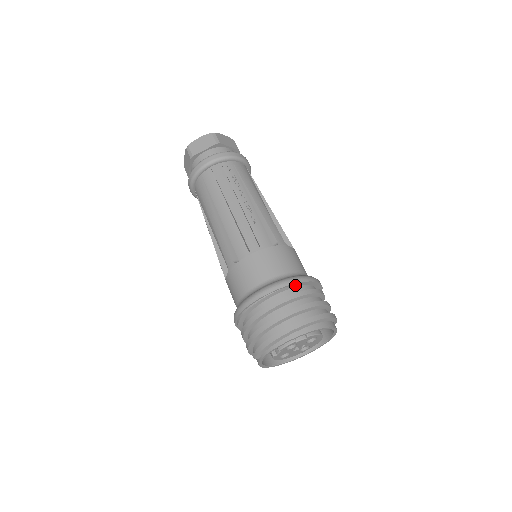
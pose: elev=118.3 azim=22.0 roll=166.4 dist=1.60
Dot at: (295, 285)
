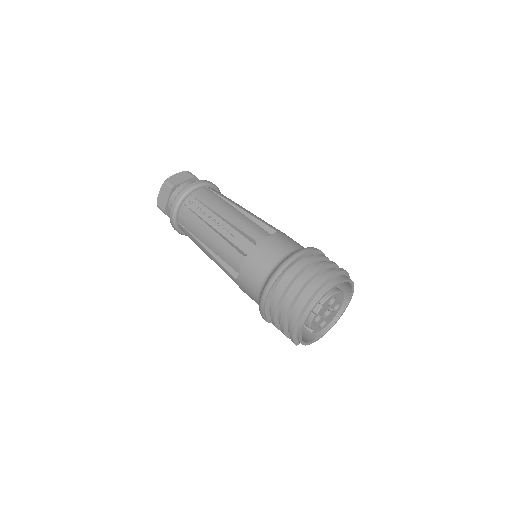
Dot at: (285, 271)
